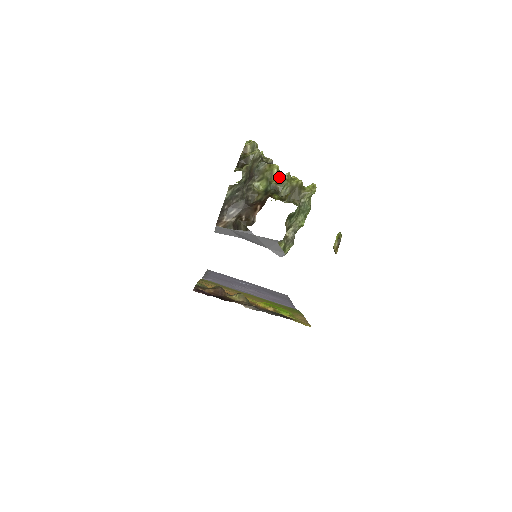
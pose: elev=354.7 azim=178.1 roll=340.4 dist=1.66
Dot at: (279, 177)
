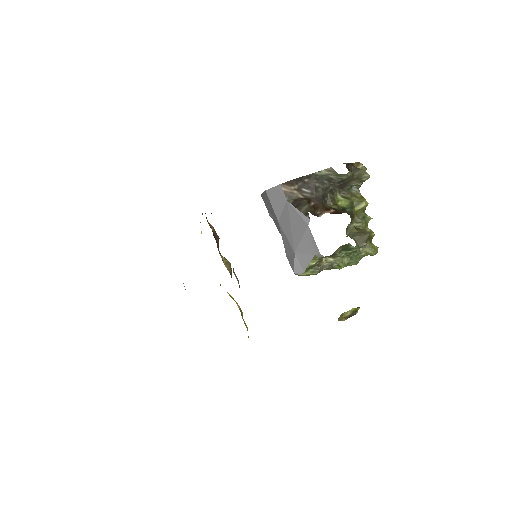
Dot at: (362, 212)
